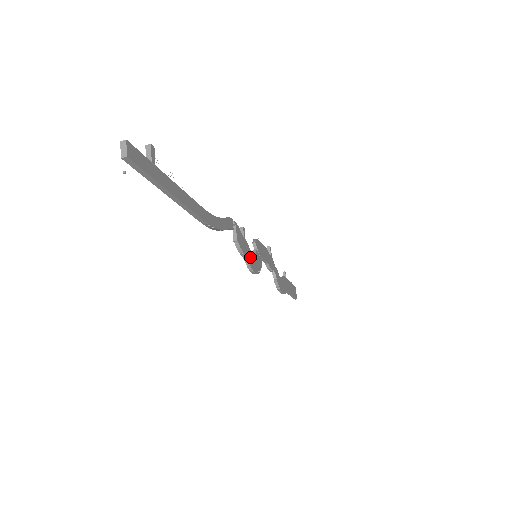
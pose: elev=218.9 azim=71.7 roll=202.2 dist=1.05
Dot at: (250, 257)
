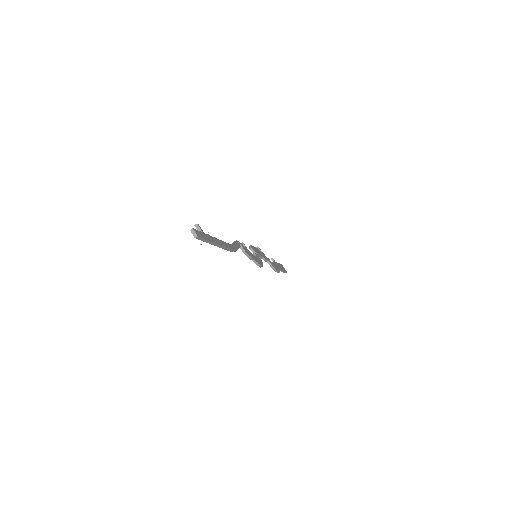
Dot at: (255, 258)
